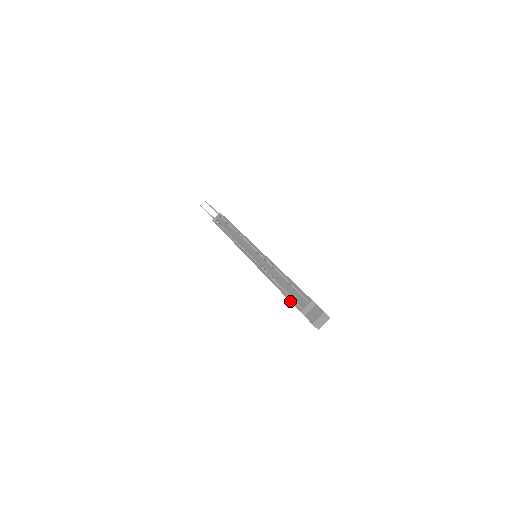
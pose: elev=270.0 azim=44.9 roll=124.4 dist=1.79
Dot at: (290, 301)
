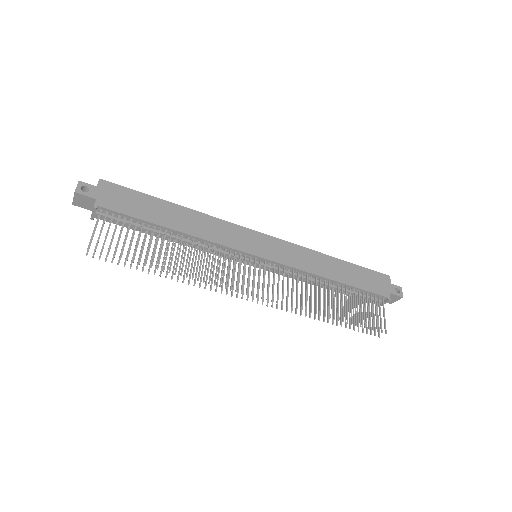
Dot at: occluded
